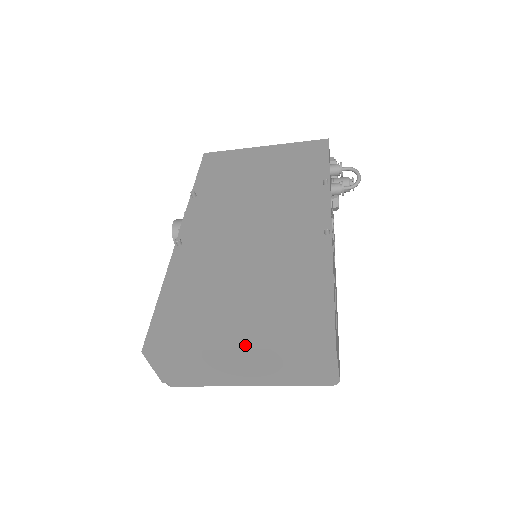
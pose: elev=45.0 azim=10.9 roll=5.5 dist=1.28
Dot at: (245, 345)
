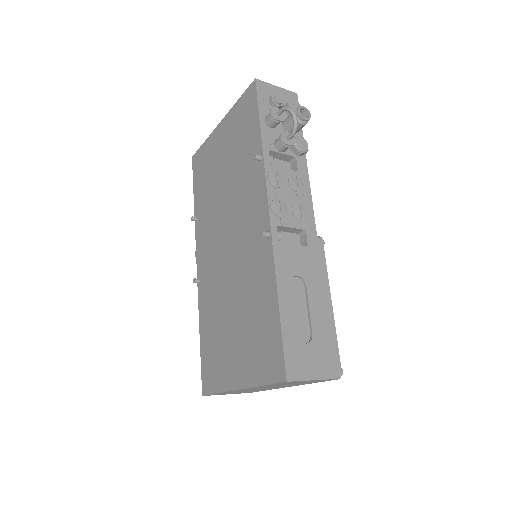
Dot at: (242, 385)
